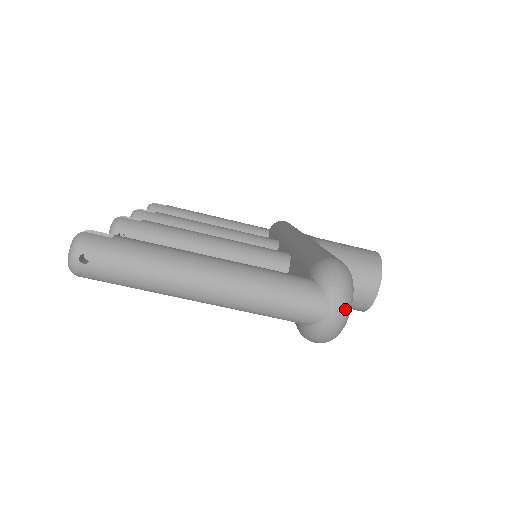
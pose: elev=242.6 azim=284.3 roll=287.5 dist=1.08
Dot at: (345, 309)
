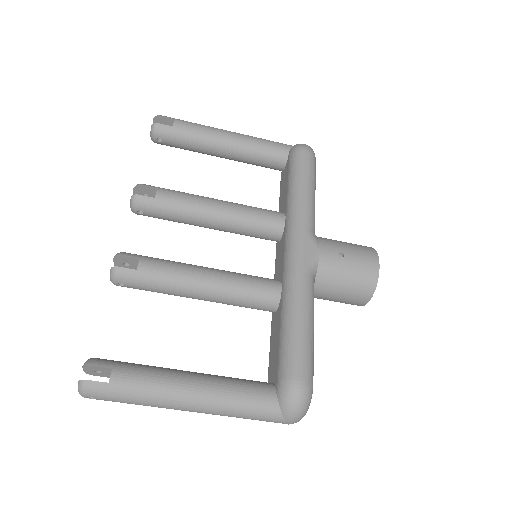
Dot at: (298, 421)
